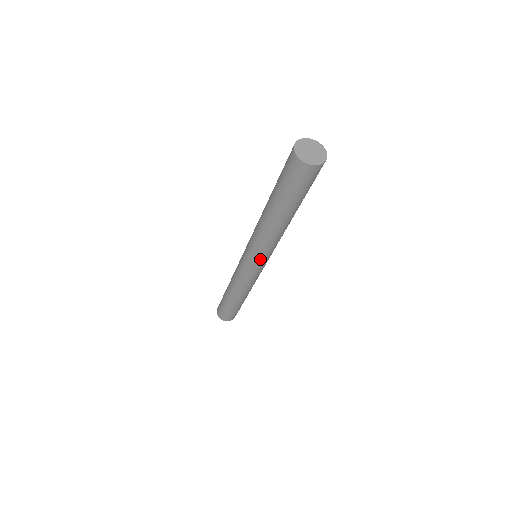
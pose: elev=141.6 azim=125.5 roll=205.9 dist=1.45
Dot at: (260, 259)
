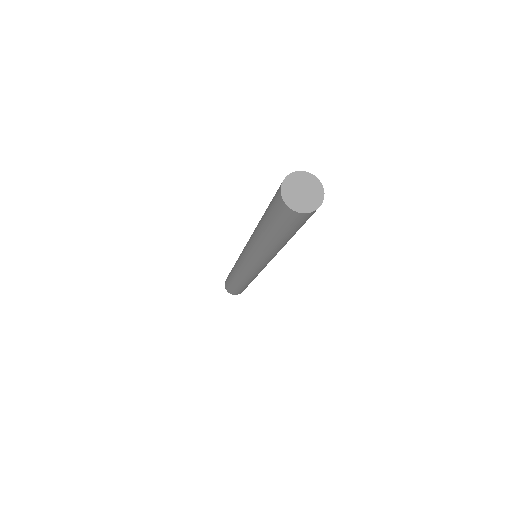
Dot at: occluded
